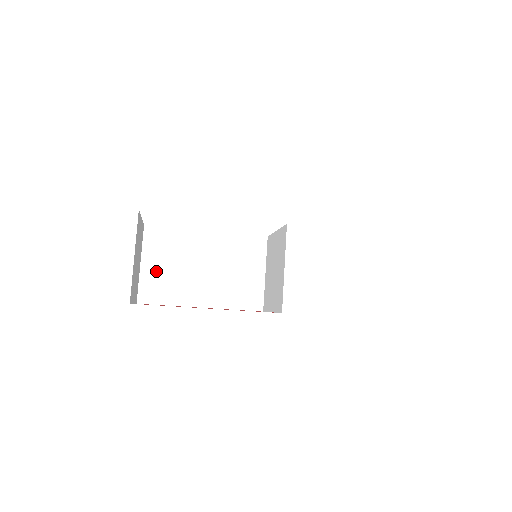
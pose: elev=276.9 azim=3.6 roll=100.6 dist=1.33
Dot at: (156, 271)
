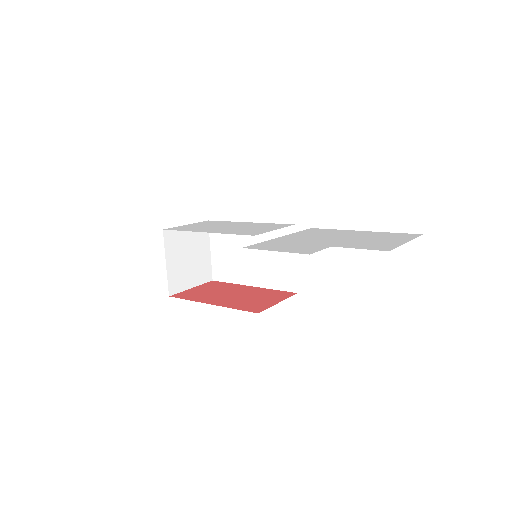
Dot at: (220, 256)
